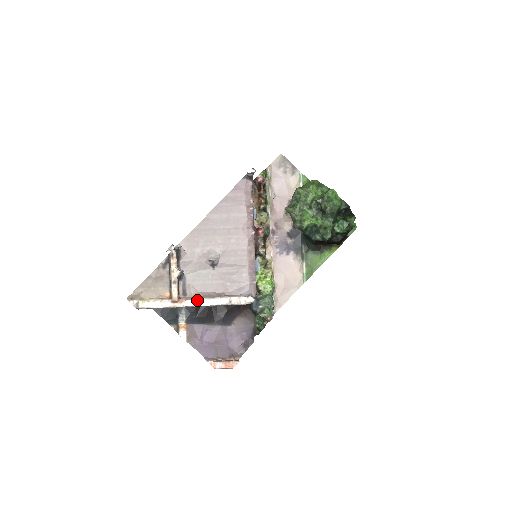
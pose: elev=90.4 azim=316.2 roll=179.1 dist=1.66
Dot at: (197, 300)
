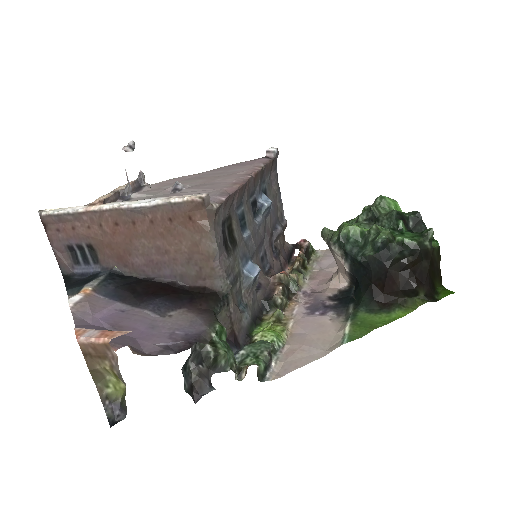
Dot at: (123, 202)
